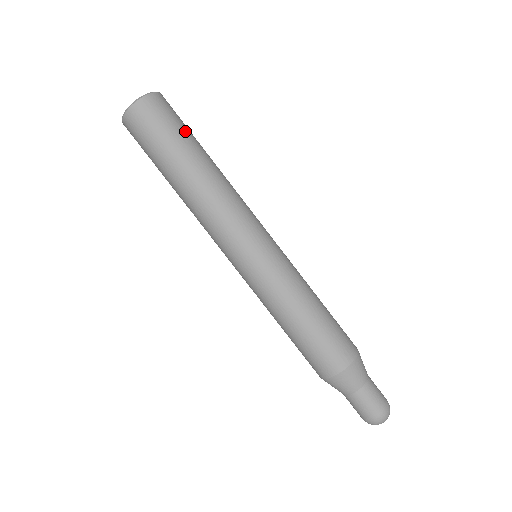
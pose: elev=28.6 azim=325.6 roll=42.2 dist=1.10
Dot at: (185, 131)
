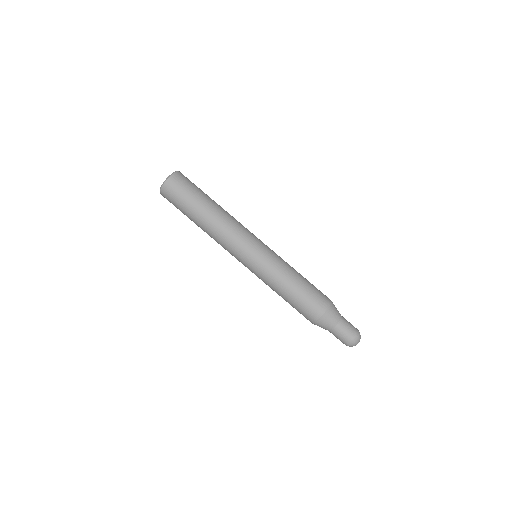
Dot at: (199, 190)
